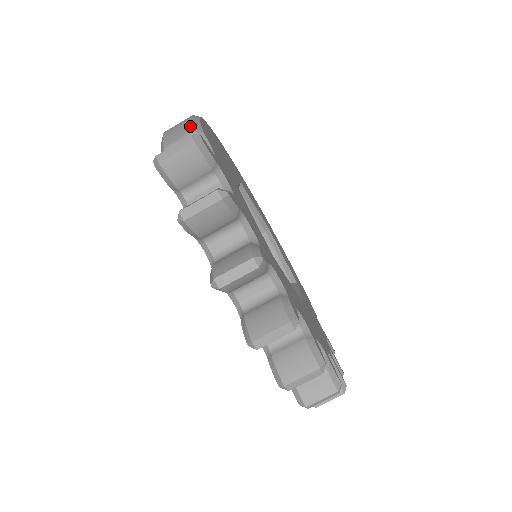
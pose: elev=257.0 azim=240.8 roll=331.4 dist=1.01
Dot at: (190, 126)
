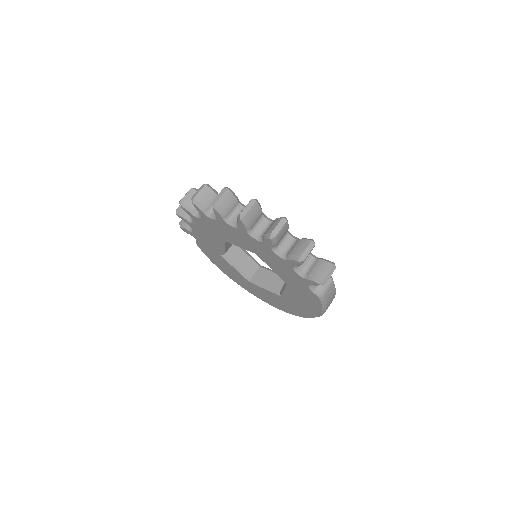
Dot at: occluded
